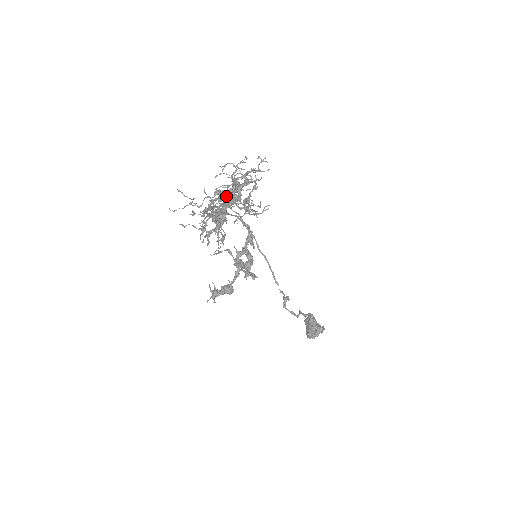
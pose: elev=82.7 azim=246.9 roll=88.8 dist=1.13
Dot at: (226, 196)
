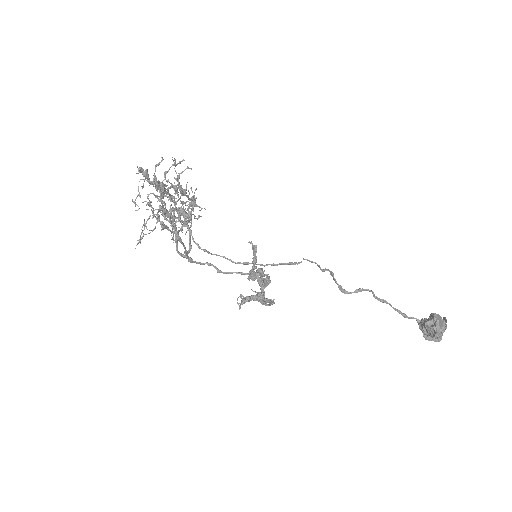
Dot at: occluded
